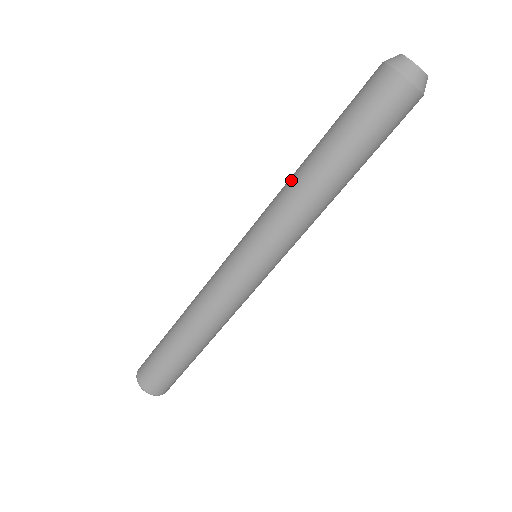
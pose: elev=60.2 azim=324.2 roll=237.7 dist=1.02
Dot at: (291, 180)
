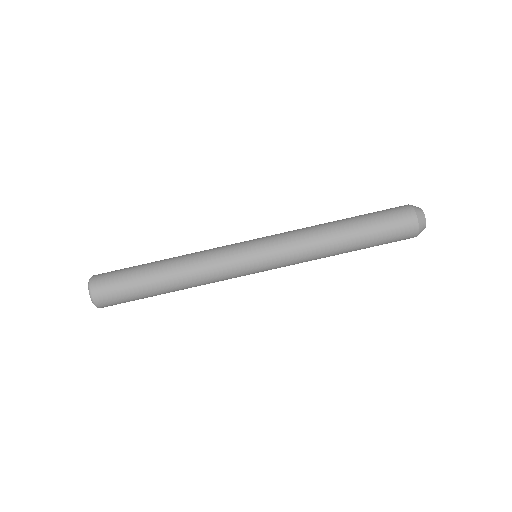
Dot at: (316, 225)
